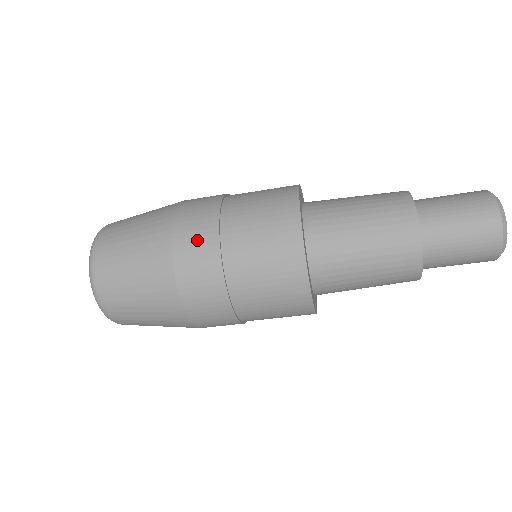
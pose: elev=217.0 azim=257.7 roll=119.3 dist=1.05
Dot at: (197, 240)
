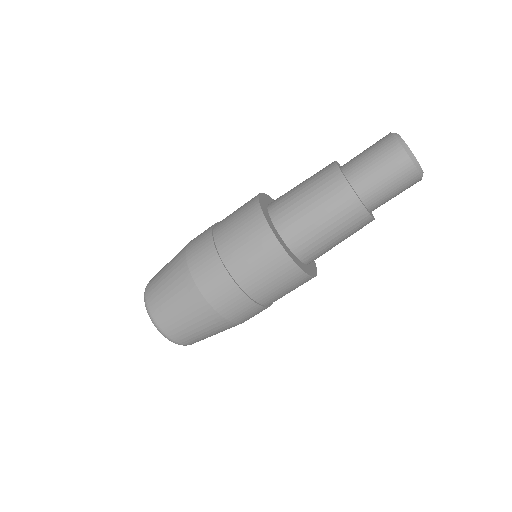
Dot at: occluded
